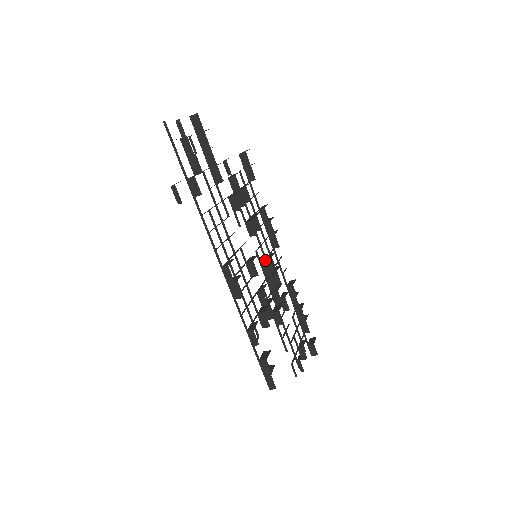
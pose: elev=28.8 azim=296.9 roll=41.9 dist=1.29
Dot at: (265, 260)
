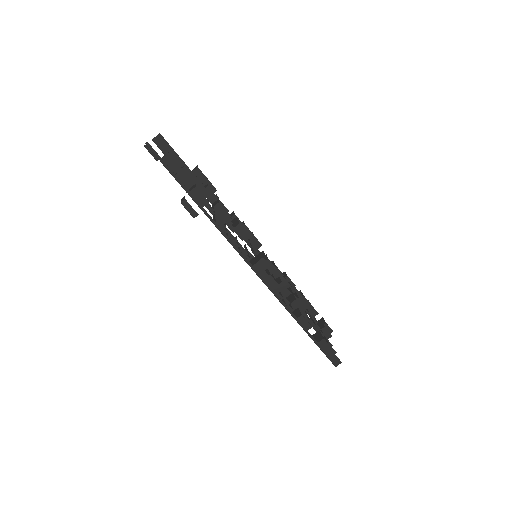
Dot at: occluded
